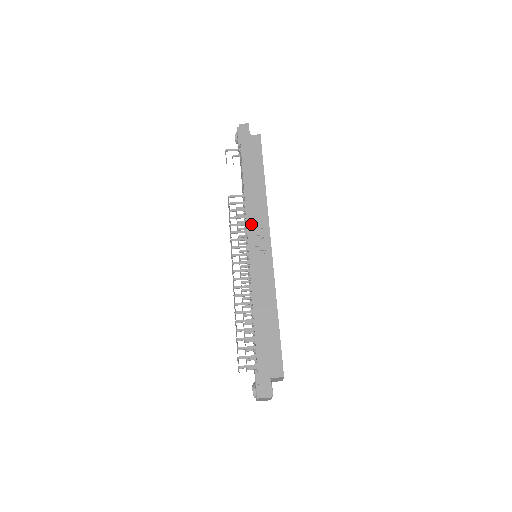
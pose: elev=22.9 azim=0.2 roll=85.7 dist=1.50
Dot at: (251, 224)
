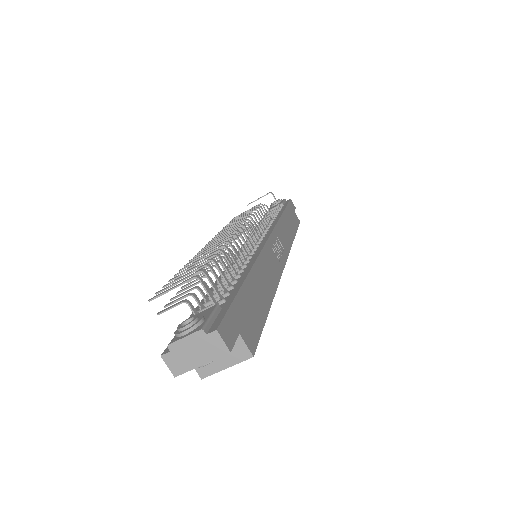
Dot at: (278, 233)
